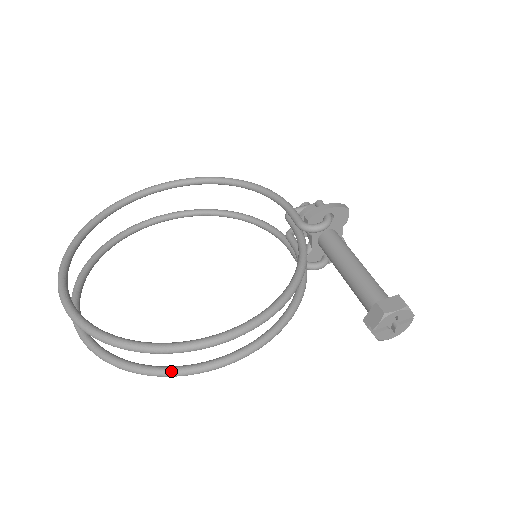
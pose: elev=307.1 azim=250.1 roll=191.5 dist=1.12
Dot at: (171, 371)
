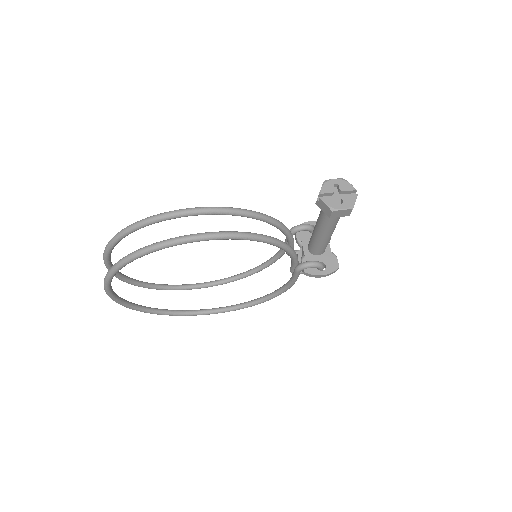
Dot at: (158, 242)
